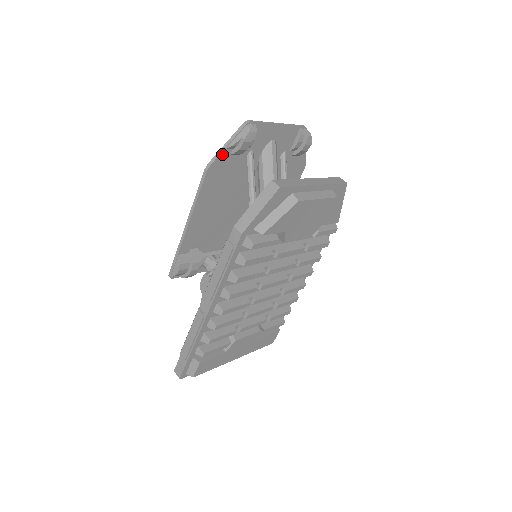
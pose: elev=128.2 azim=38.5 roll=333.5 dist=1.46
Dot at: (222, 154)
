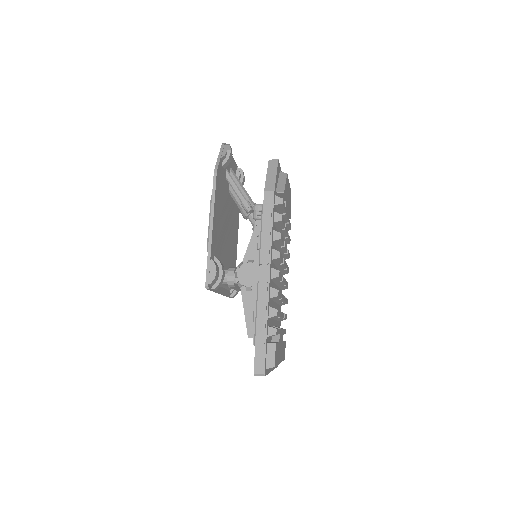
Dot at: (220, 163)
